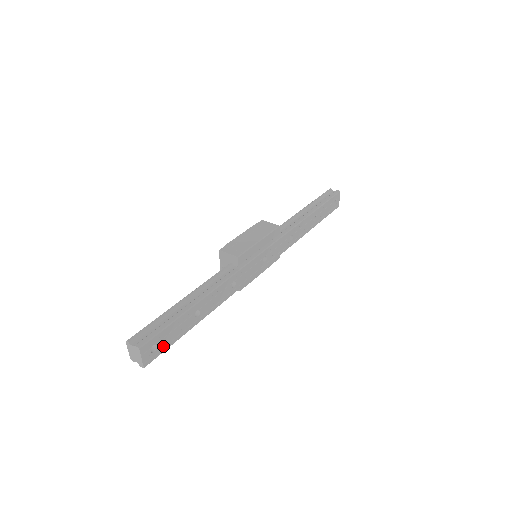
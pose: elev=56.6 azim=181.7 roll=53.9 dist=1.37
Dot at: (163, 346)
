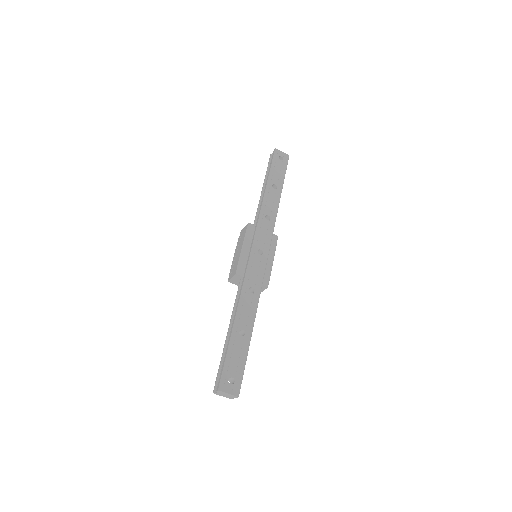
Dot at: (238, 373)
